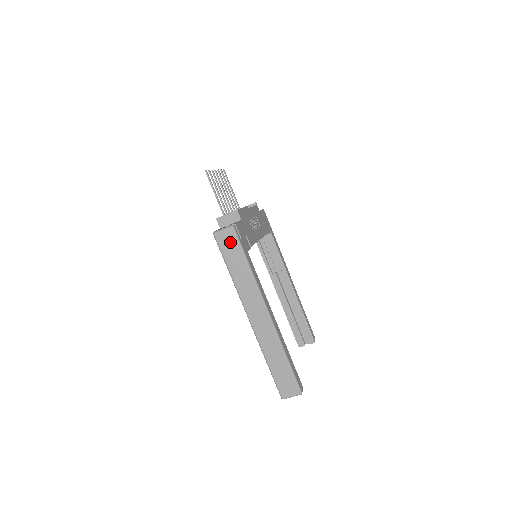
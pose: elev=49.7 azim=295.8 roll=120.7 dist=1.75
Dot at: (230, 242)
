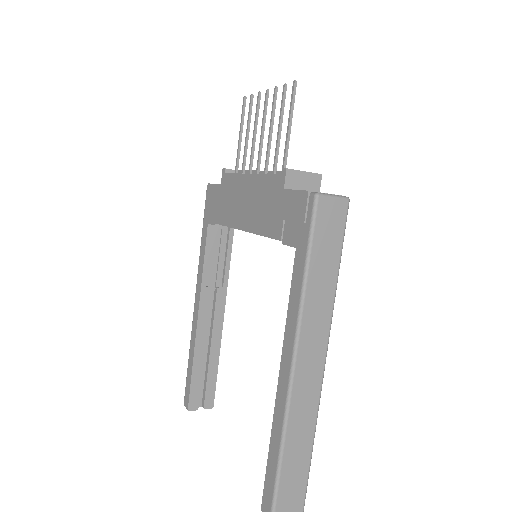
Dot at: (334, 223)
